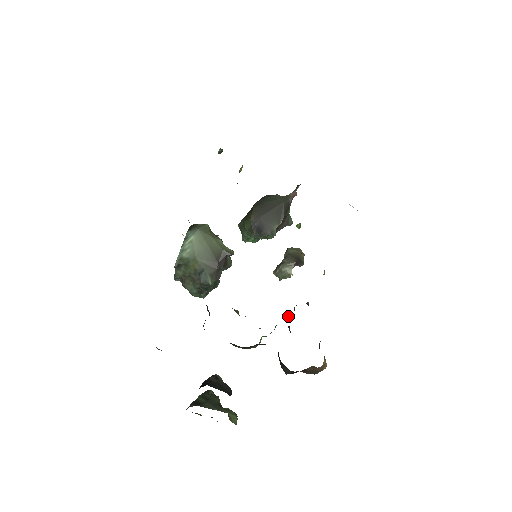
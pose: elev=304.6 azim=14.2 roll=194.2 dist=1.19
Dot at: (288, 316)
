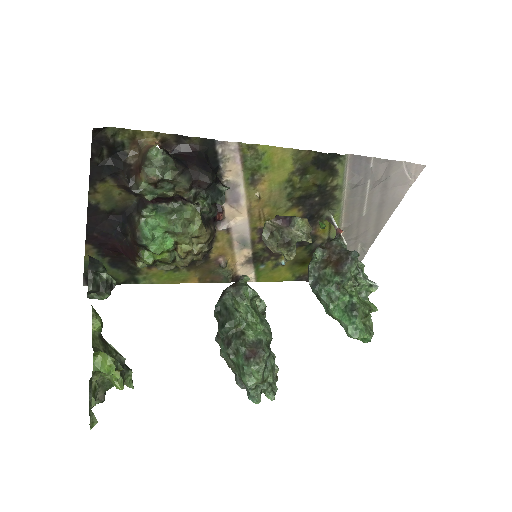
Dot at: (200, 204)
